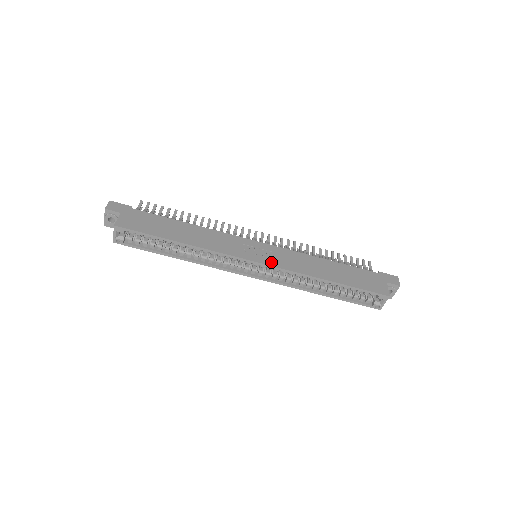
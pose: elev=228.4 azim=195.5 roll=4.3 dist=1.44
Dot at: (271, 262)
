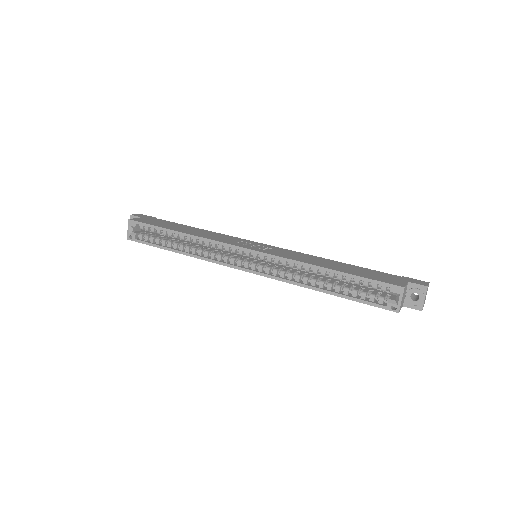
Dot at: (263, 251)
